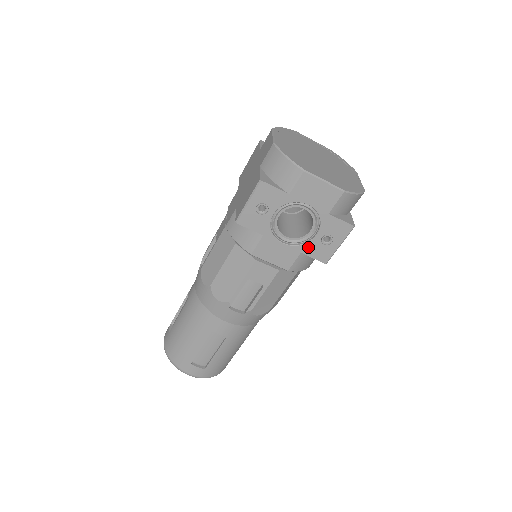
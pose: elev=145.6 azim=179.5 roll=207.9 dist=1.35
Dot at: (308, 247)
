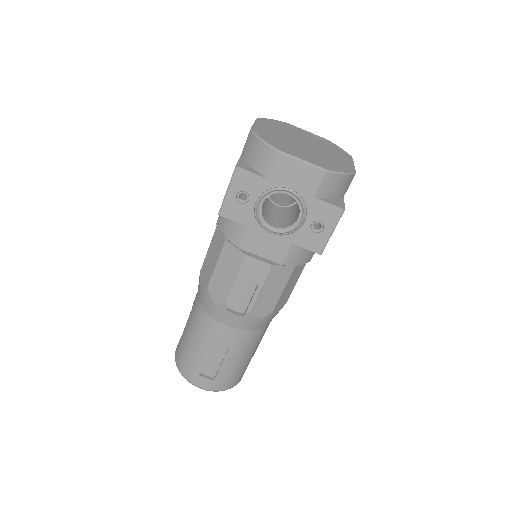
Dot at: (298, 237)
